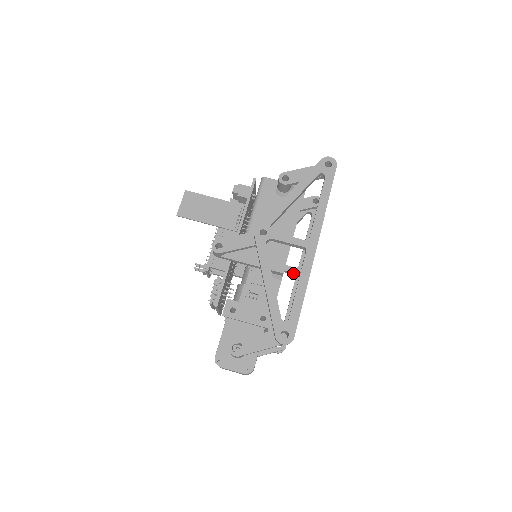
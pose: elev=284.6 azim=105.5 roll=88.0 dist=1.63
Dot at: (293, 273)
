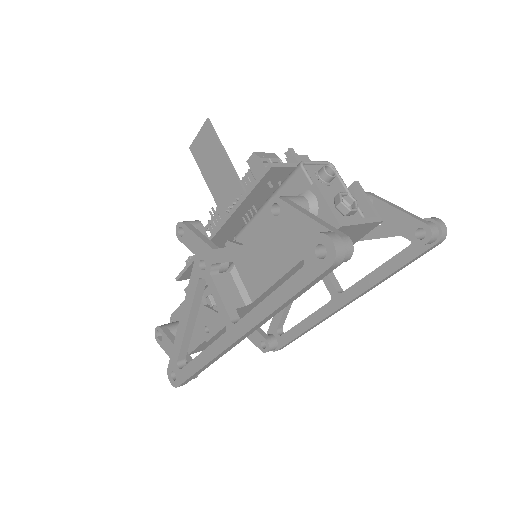
Dot at: (332, 293)
